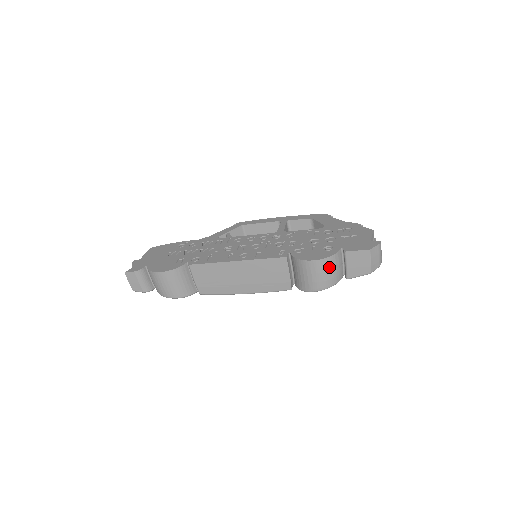
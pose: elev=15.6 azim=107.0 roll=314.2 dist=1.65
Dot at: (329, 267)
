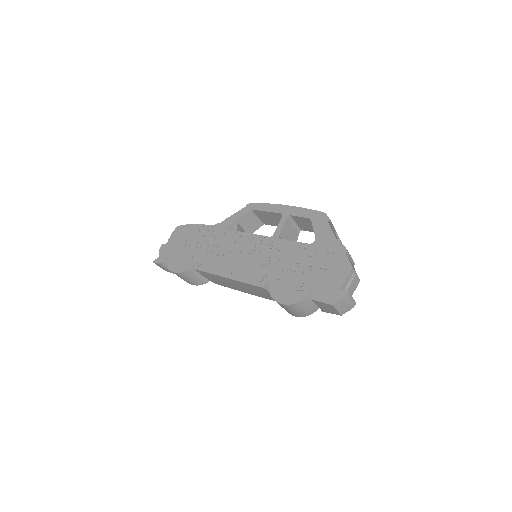
Dot at: (299, 308)
